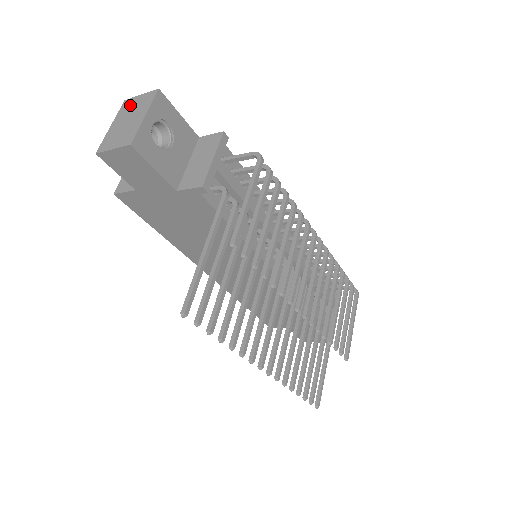
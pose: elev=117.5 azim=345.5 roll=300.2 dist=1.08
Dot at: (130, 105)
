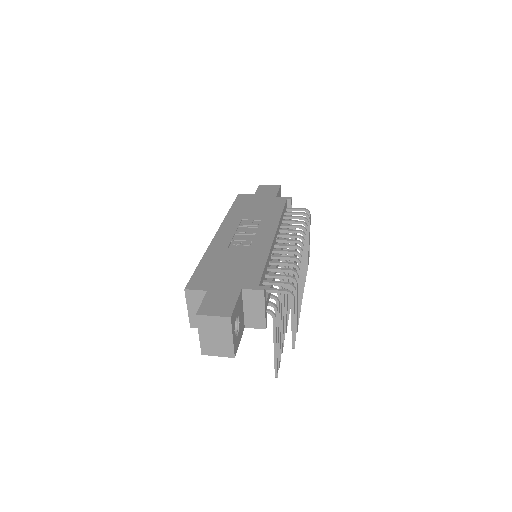
Dot at: (208, 323)
